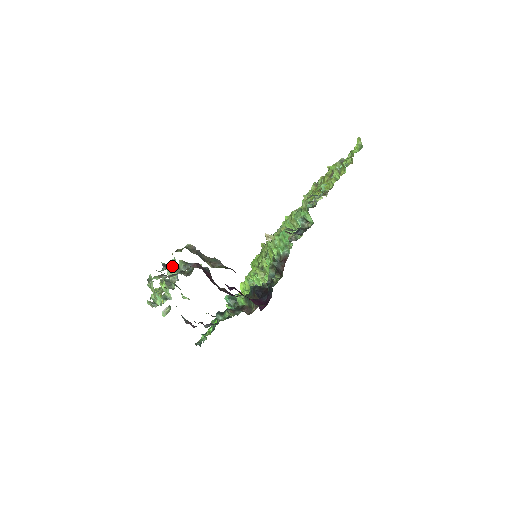
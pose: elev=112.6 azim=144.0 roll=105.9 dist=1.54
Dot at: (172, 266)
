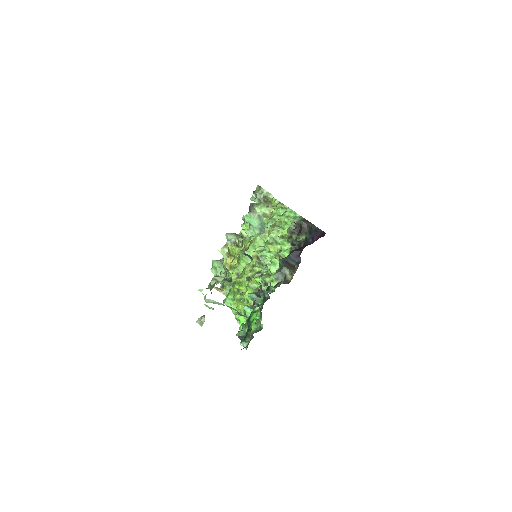
Dot at: occluded
